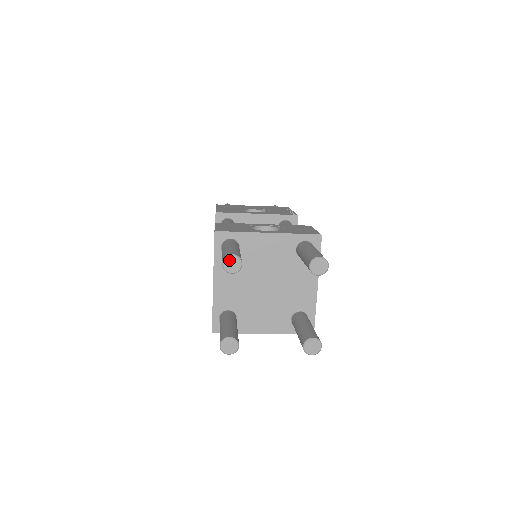
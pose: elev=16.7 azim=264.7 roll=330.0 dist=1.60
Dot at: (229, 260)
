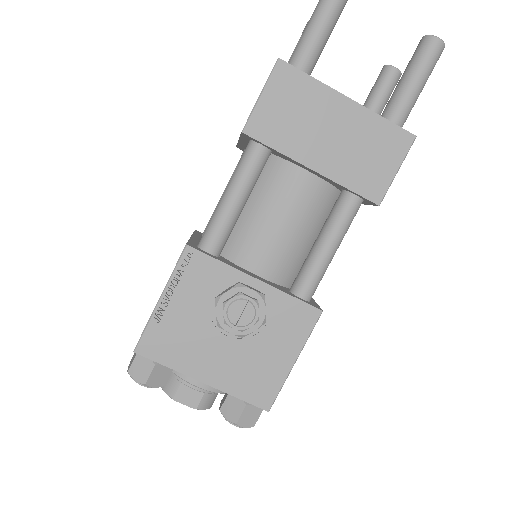
Dot at: occluded
